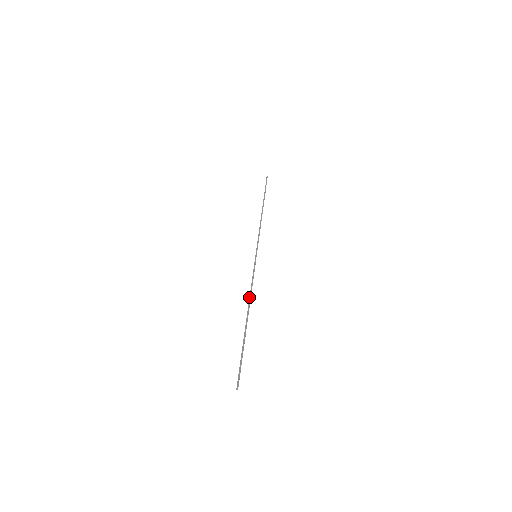
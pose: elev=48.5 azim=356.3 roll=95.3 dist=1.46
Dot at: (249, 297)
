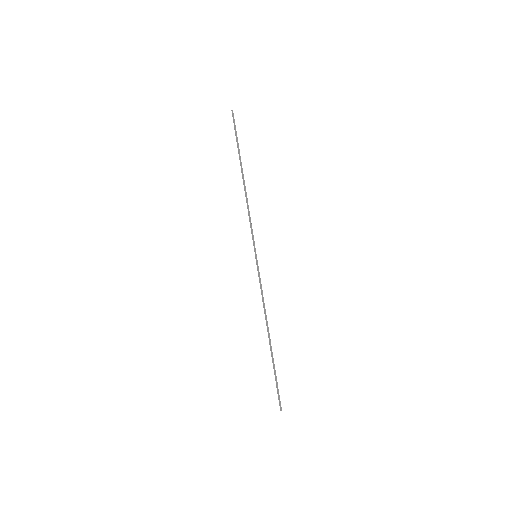
Dot at: (265, 314)
